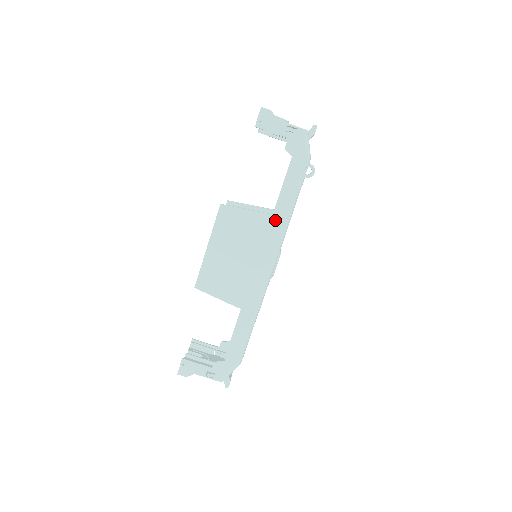
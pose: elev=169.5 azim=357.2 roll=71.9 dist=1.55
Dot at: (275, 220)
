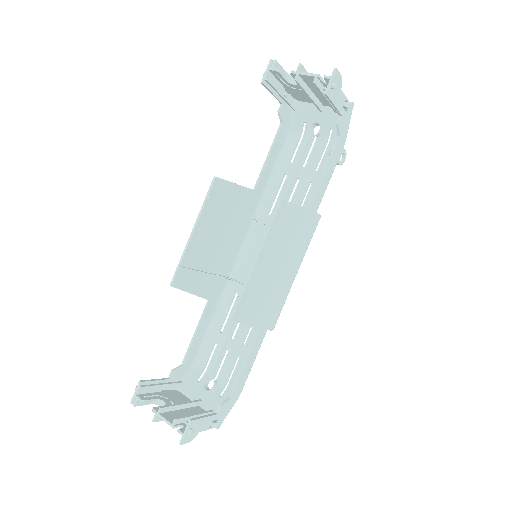
Dot at: (314, 217)
